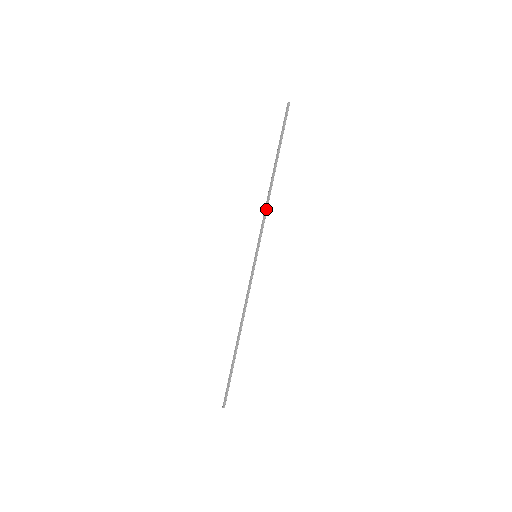
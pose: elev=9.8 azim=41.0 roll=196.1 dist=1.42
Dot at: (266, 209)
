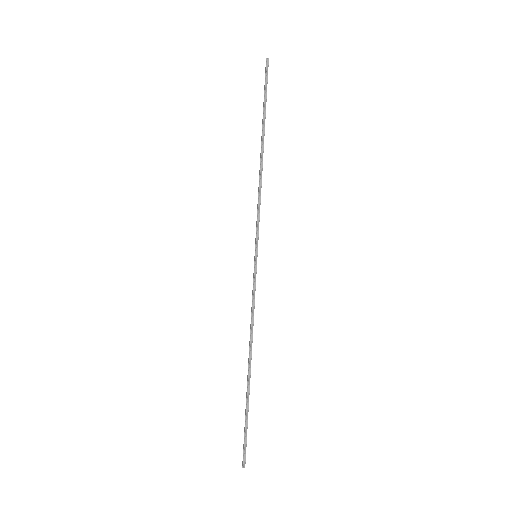
Dot at: (259, 194)
